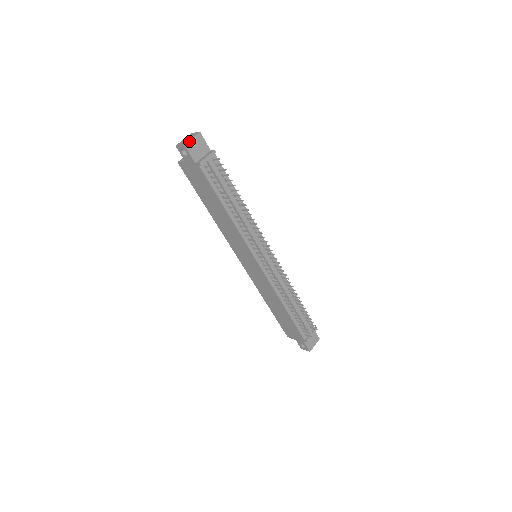
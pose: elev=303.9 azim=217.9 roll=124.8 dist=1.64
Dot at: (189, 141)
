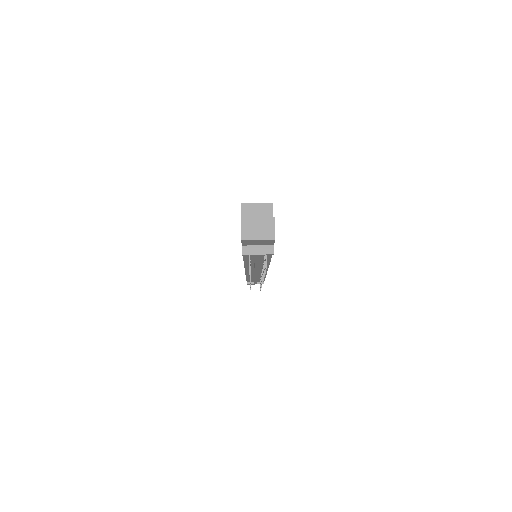
Dot at: (252, 240)
